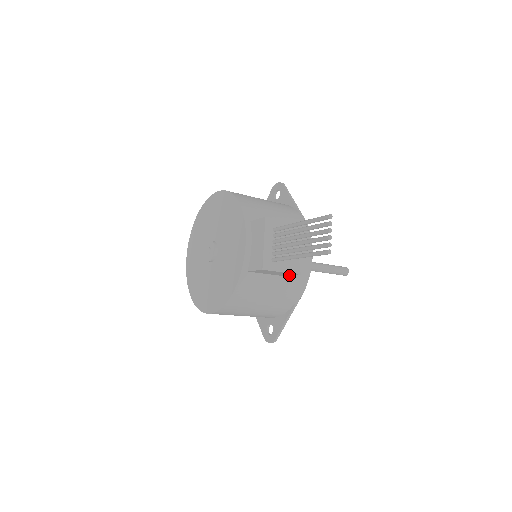
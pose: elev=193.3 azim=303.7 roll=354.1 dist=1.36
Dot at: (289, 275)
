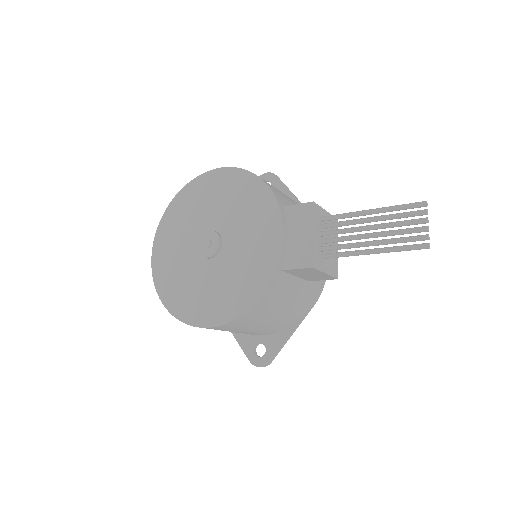
Dot at: (318, 279)
